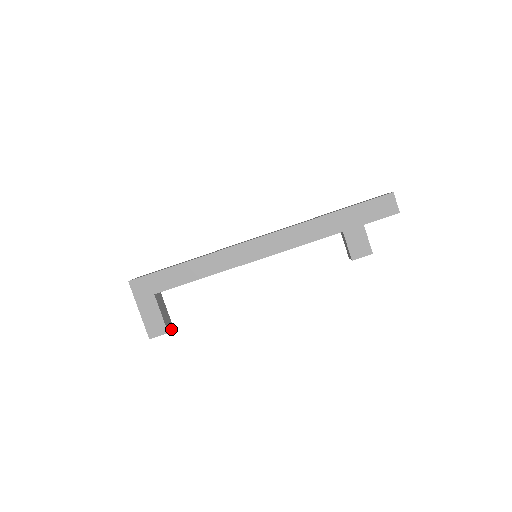
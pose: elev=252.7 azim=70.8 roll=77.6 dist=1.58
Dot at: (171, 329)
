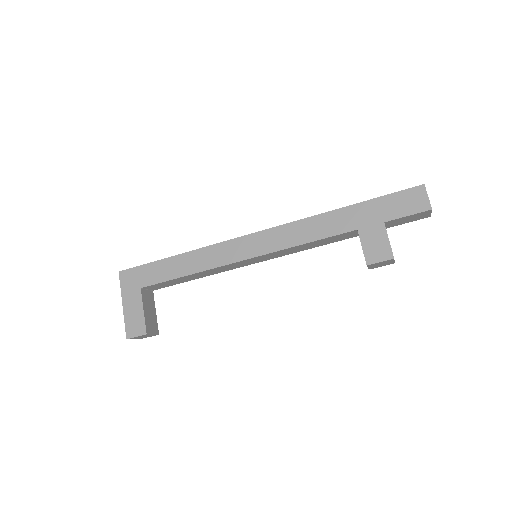
Dot at: (154, 334)
